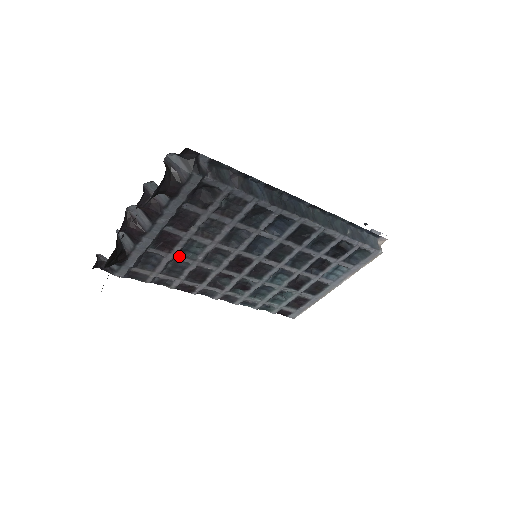
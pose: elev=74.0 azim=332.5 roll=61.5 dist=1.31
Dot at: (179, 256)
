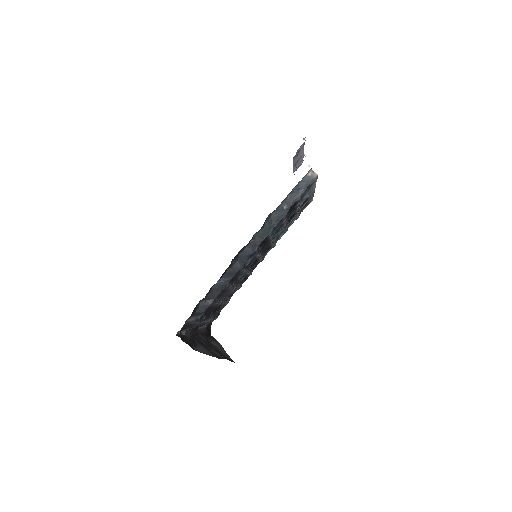
Dot at: occluded
